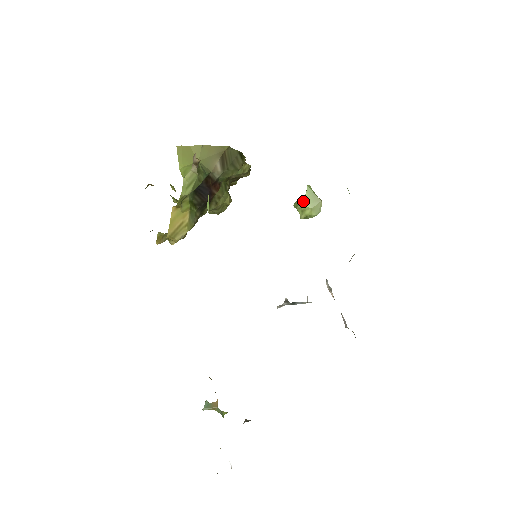
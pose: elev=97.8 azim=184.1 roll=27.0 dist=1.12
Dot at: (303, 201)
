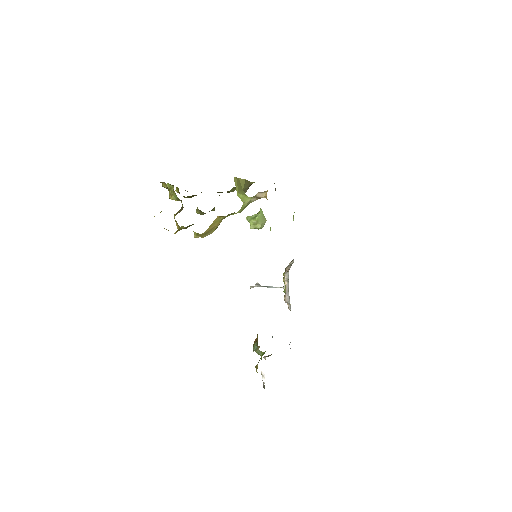
Dot at: (257, 218)
